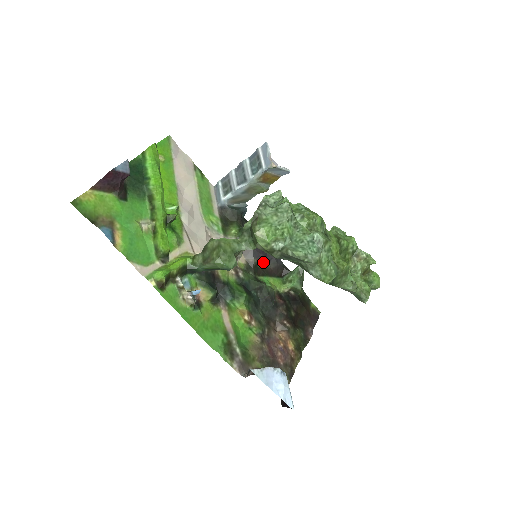
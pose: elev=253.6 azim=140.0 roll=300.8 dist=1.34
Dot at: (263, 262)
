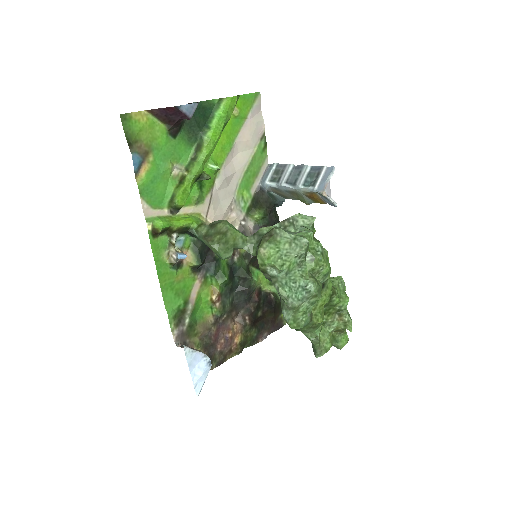
Dot at: occluded
